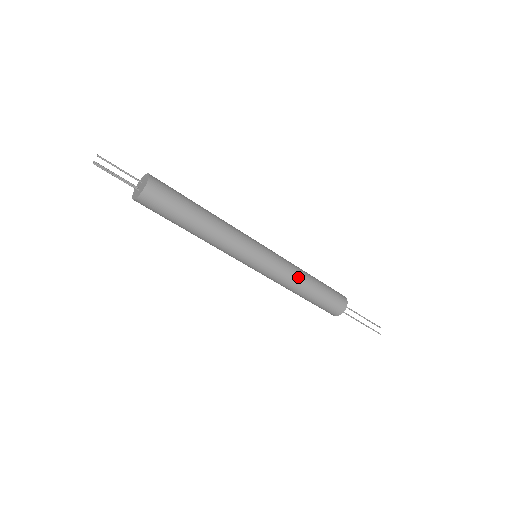
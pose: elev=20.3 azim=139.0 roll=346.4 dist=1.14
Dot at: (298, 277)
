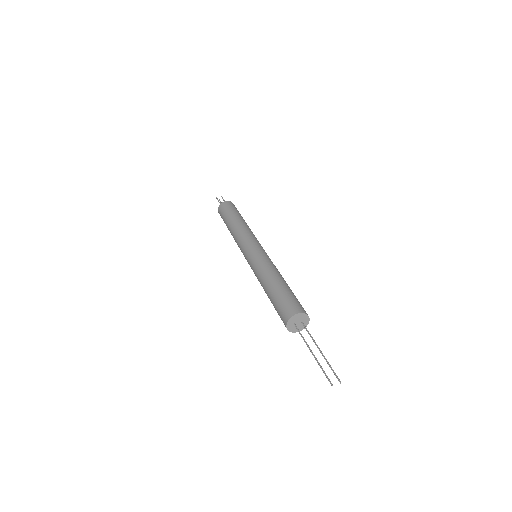
Dot at: (267, 270)
